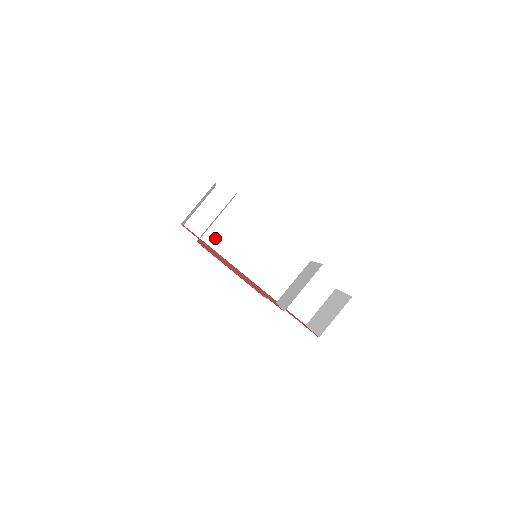
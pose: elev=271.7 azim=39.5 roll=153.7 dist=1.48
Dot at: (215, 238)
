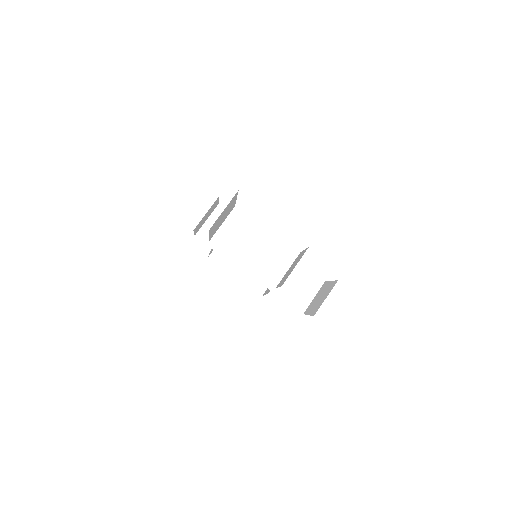
Dot at: (221, 245)
